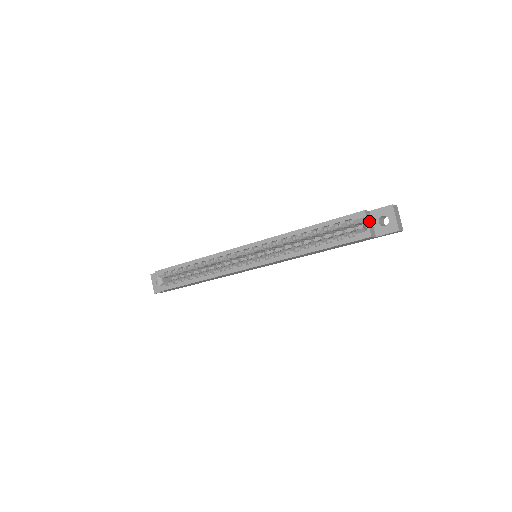
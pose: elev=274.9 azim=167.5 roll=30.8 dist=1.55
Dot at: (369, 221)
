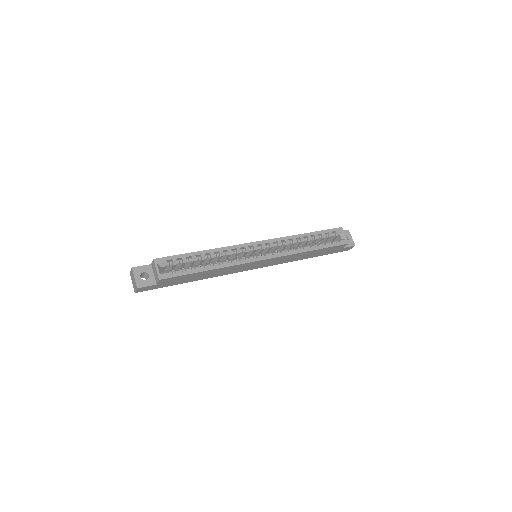
Dot at: (342, 235)
